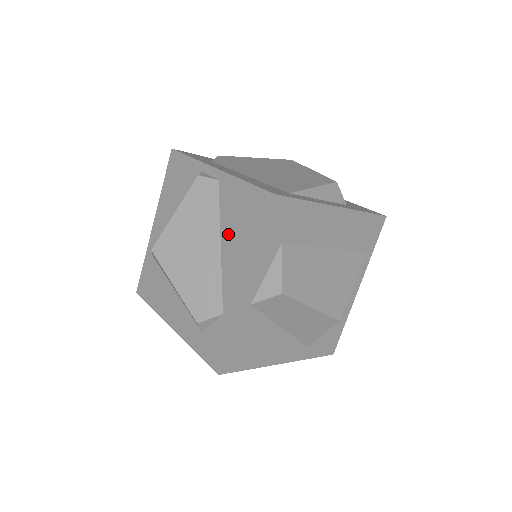
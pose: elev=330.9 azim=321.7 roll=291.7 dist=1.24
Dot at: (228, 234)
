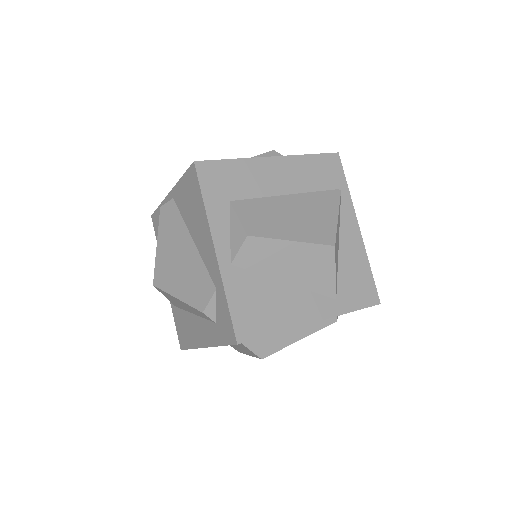
Dot at: (191, 226)
